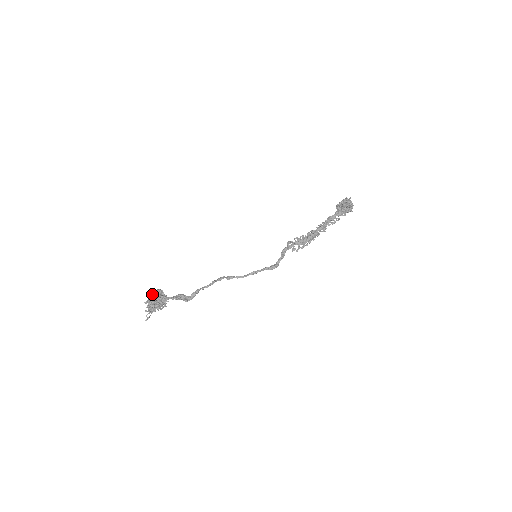
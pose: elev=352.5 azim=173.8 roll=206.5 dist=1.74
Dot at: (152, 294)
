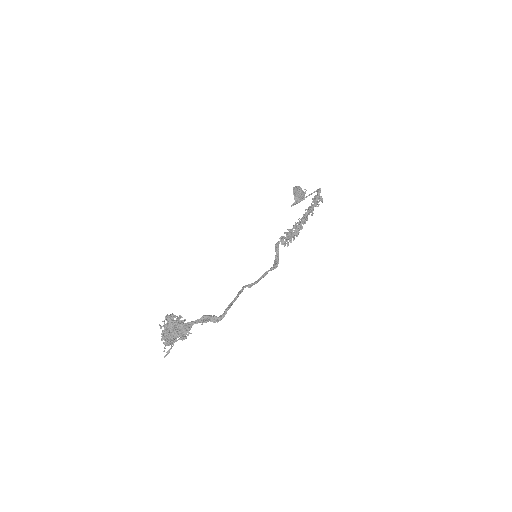
Dot at: (171, 323)
